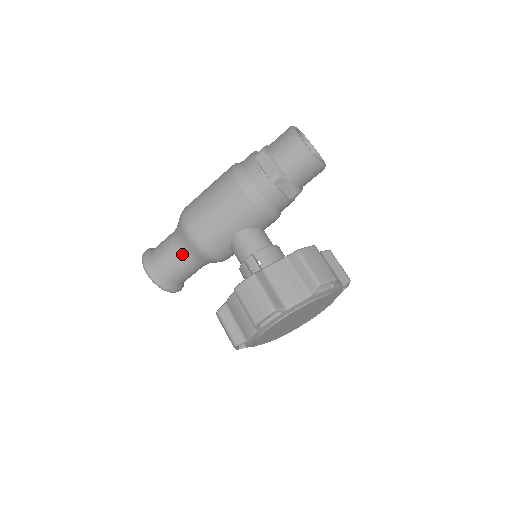
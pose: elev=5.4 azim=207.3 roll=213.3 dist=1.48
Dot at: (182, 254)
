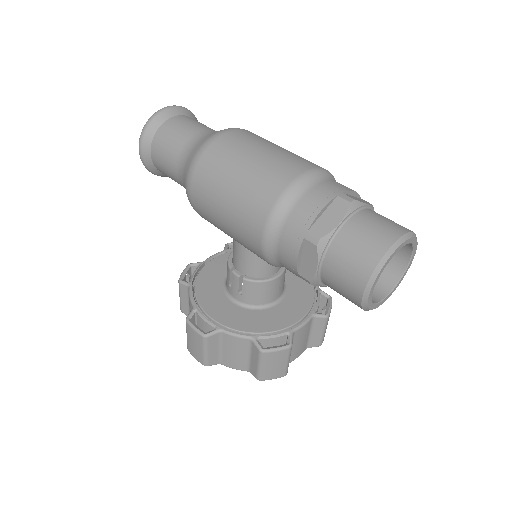
Dot at: (182, 184)
